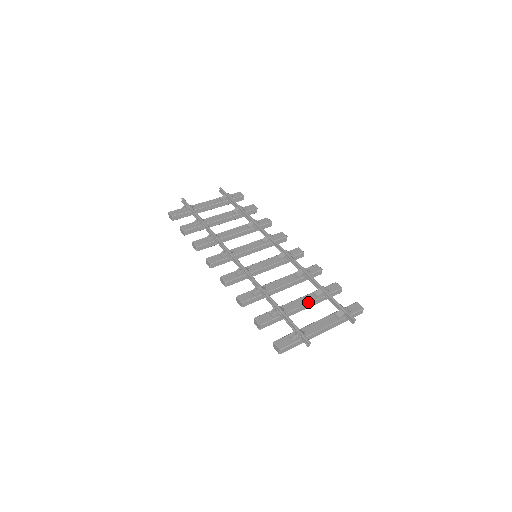
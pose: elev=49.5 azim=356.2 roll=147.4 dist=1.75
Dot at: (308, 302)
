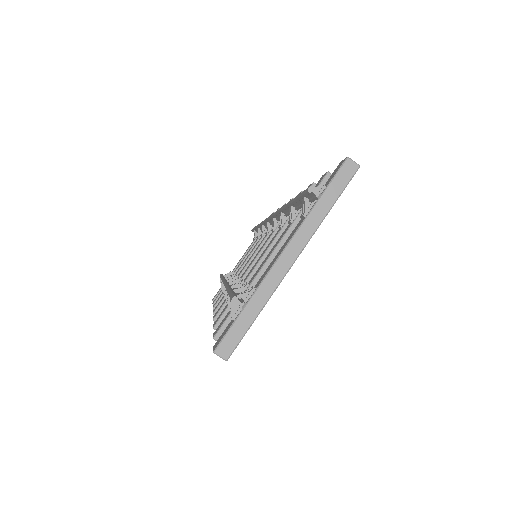
Dot at: (278, 242)
